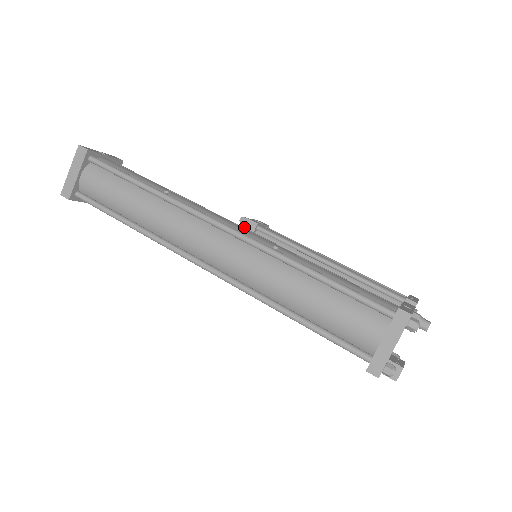
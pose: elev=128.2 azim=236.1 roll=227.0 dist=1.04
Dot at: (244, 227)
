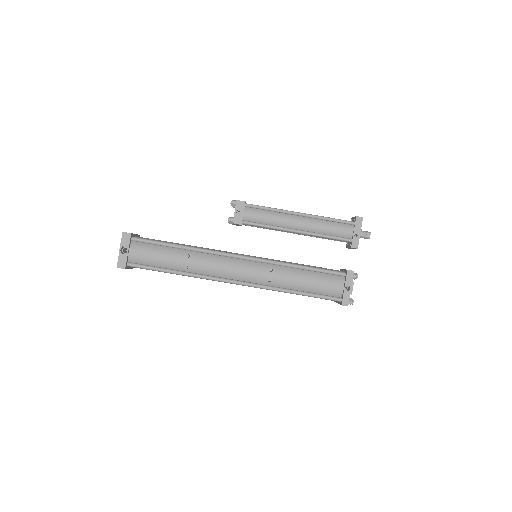
Dot at: occluded
